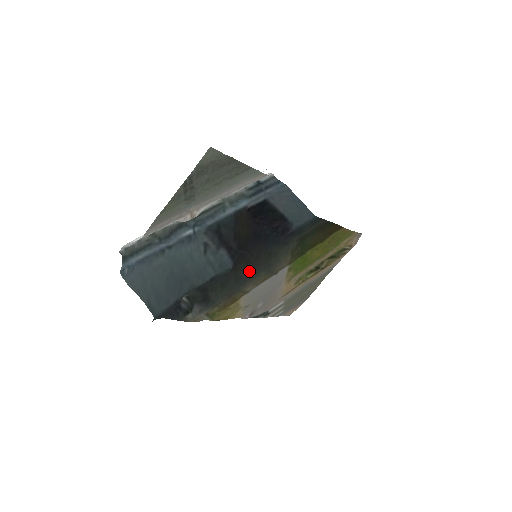
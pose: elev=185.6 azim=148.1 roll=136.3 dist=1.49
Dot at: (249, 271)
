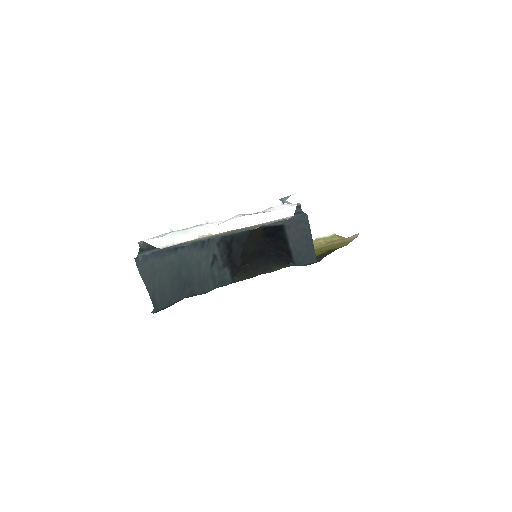
Dot at: (244, 277)
